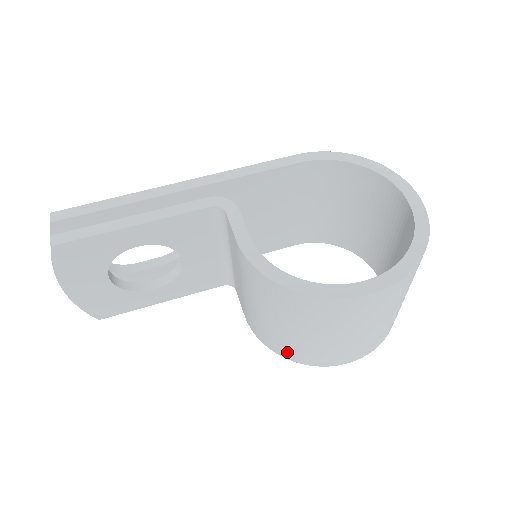
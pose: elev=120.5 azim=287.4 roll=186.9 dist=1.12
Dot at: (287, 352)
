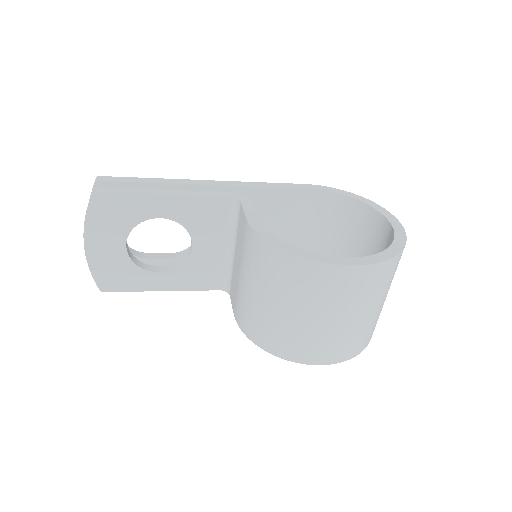
Dot at: (268, 341)
